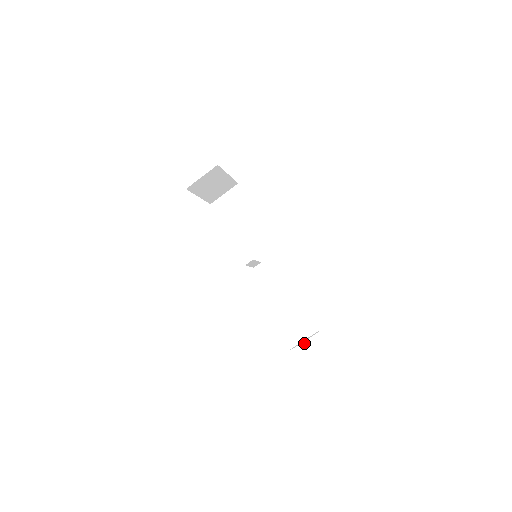
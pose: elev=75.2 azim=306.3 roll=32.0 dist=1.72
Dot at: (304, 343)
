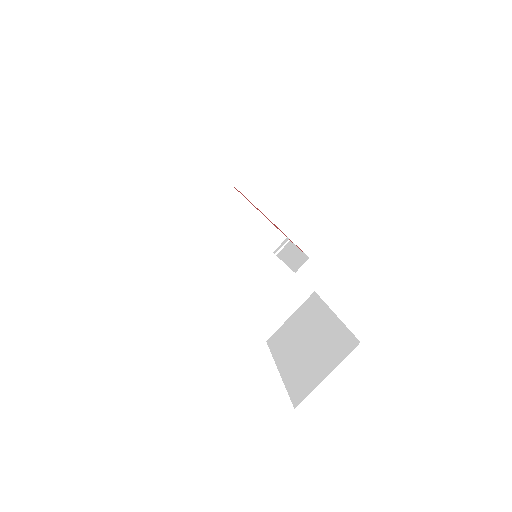
Dot at: (282, 326)
